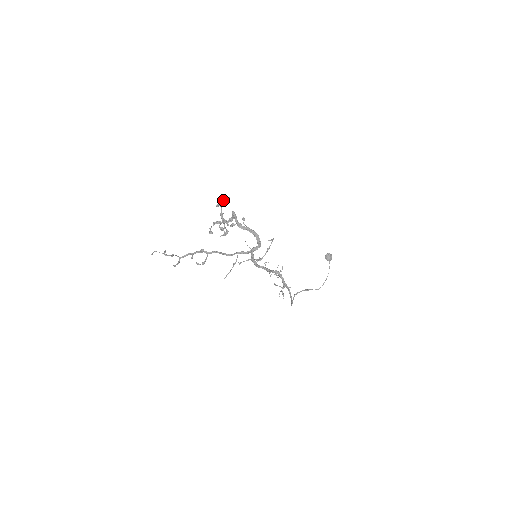
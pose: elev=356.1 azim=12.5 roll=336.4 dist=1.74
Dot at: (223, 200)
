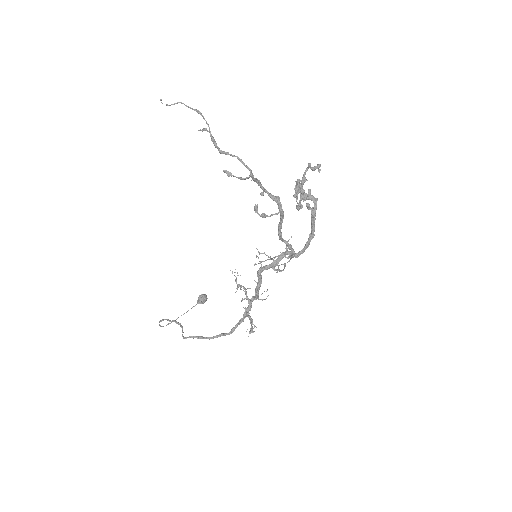
Dot at: (316, 166)
